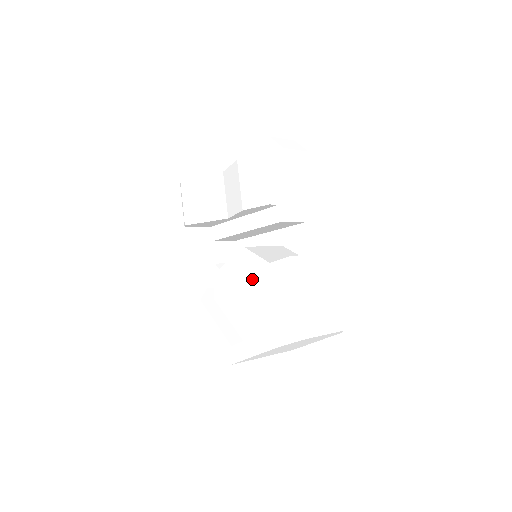
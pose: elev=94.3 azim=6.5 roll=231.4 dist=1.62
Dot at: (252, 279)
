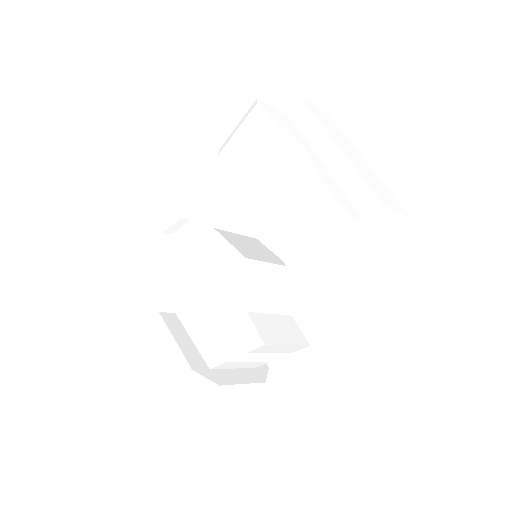
Dot at: (224, 291)
